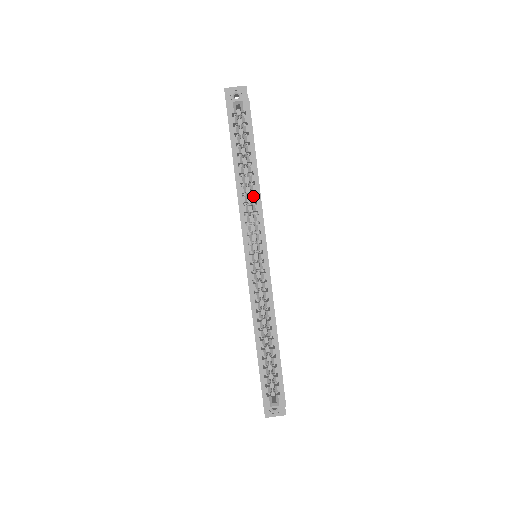
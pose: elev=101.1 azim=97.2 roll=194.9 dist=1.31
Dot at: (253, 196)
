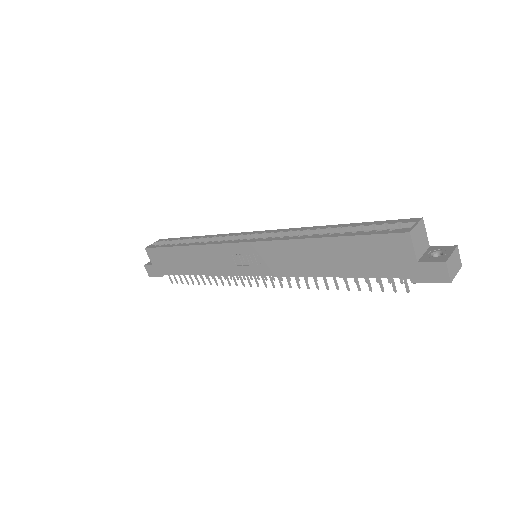
Dot at: (208, 239)
